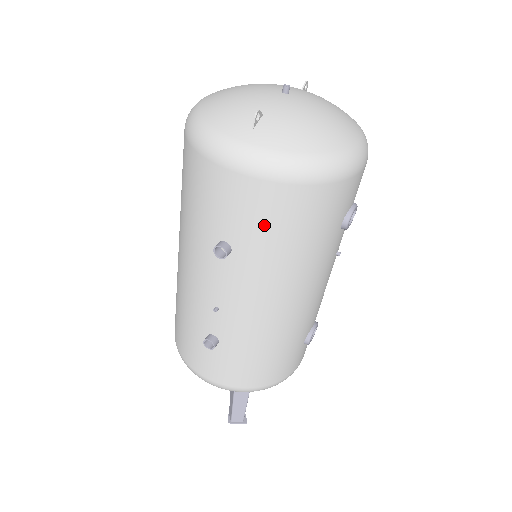
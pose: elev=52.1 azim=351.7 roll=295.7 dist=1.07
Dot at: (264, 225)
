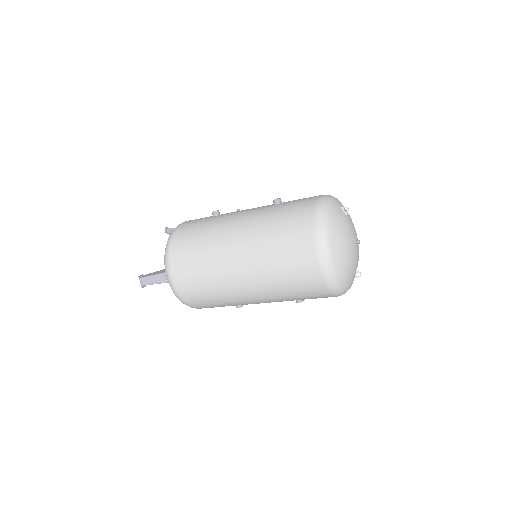
Dot at: occluded
